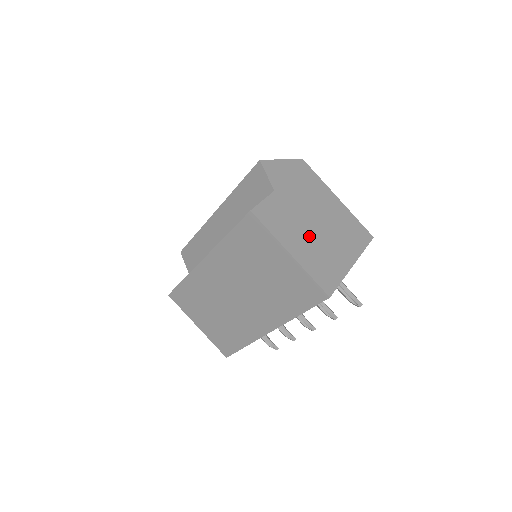
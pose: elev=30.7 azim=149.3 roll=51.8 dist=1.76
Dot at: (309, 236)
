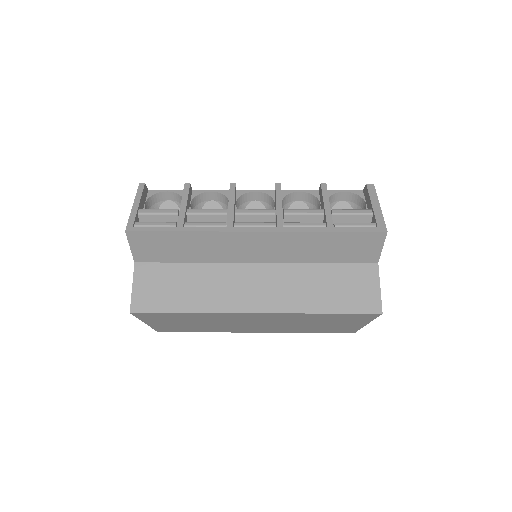
Dot at: occluded
